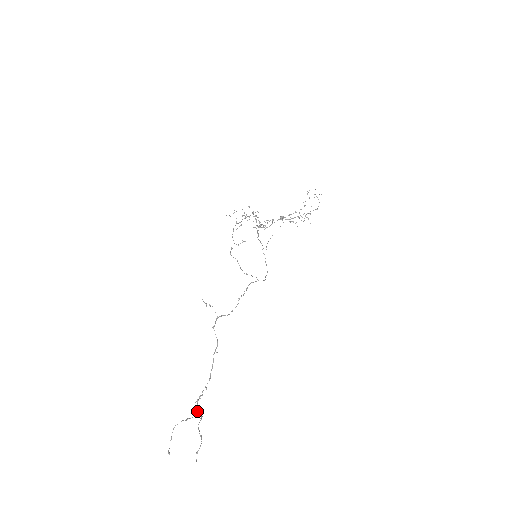
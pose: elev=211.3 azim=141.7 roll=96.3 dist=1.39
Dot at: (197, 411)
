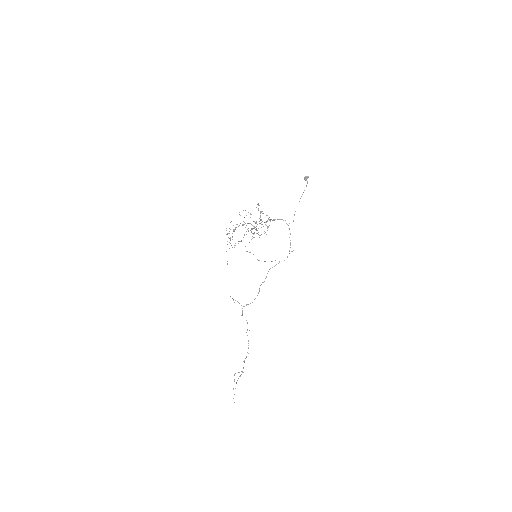
Dot at: (243, 368)
